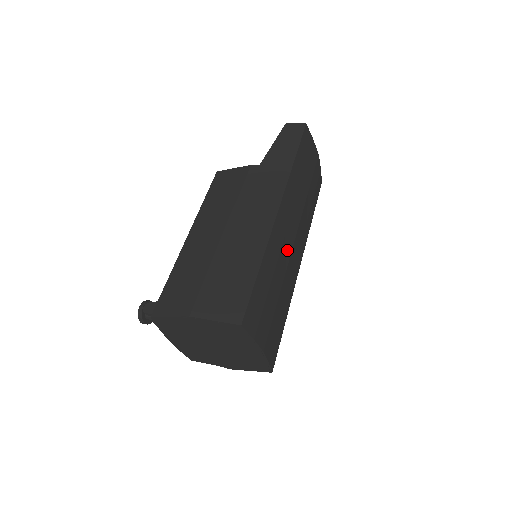
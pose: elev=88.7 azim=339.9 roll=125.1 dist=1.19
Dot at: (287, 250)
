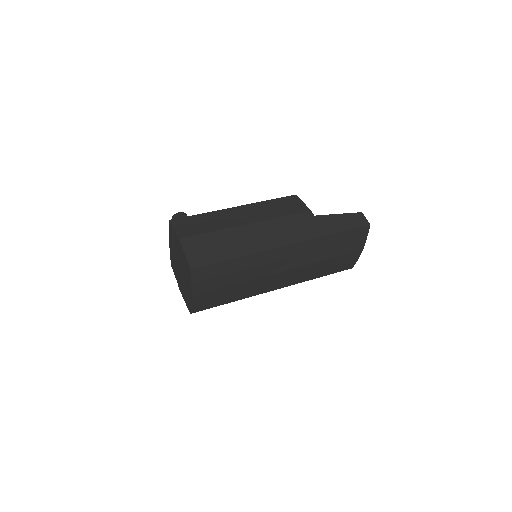
Dot at: (269, 270)
